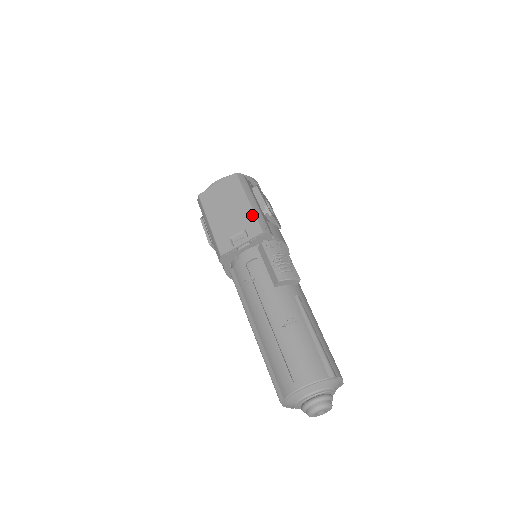
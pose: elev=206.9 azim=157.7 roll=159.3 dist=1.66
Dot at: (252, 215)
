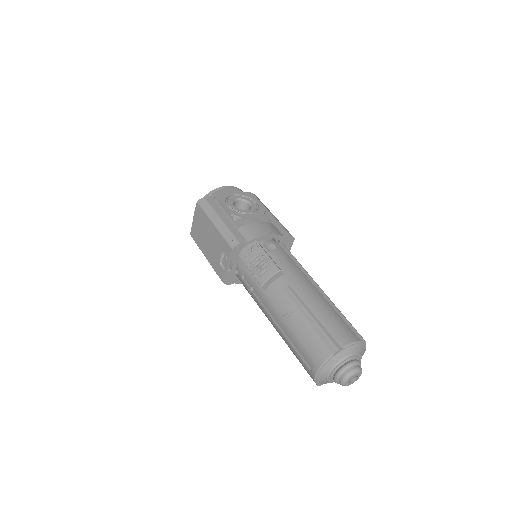
Dot at: (220, 236)
